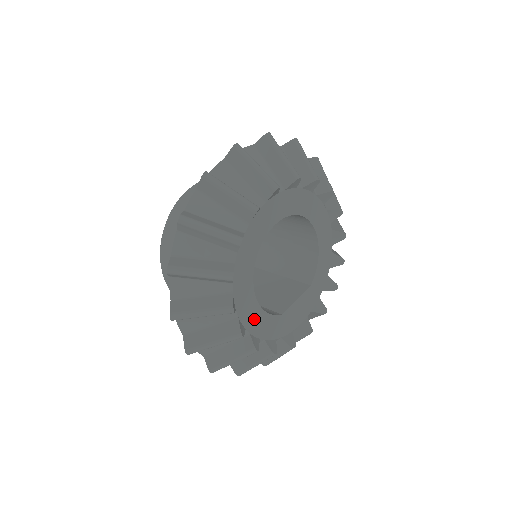
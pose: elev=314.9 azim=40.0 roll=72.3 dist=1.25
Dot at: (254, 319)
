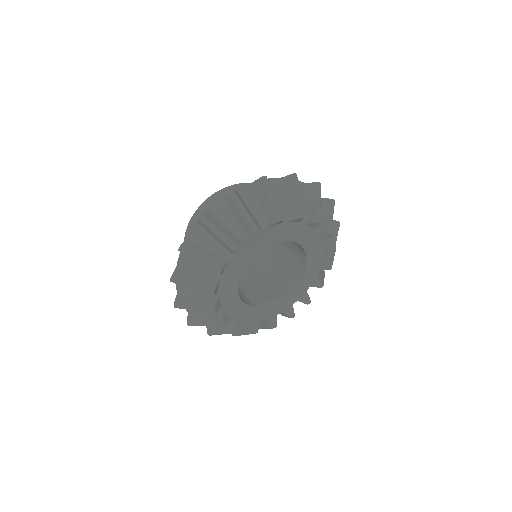
Dot at: (231, 303)
